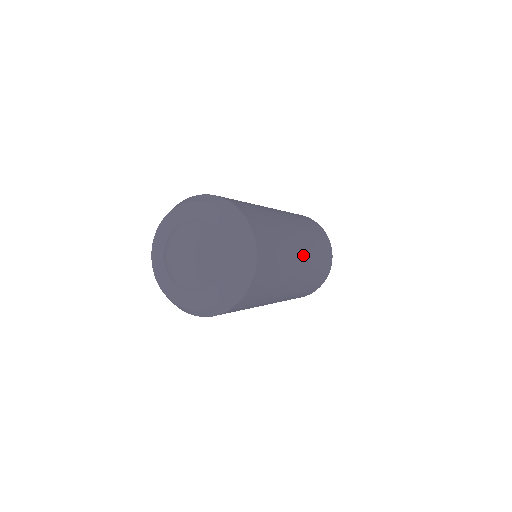
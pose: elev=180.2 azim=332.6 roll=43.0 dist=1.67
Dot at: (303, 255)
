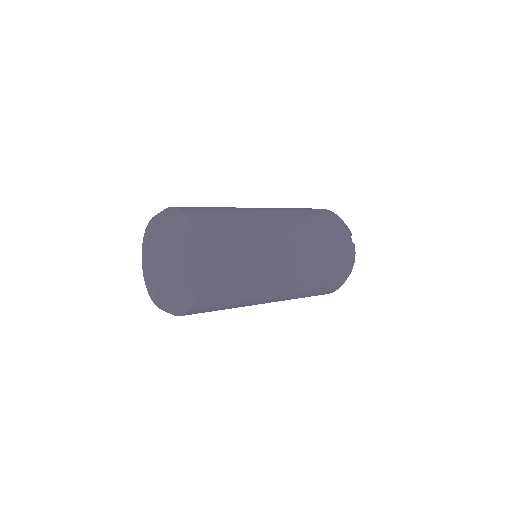
Dot at: (287, 278)
